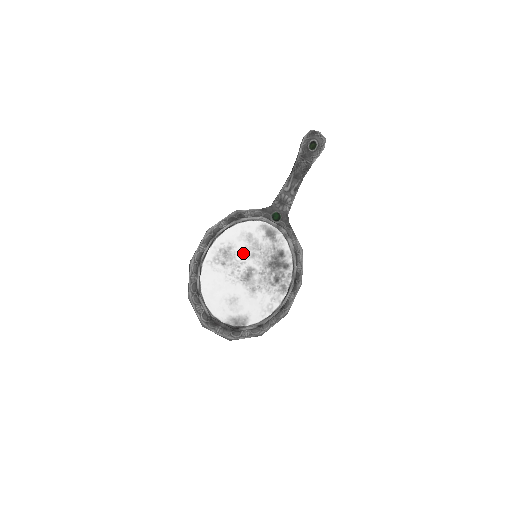
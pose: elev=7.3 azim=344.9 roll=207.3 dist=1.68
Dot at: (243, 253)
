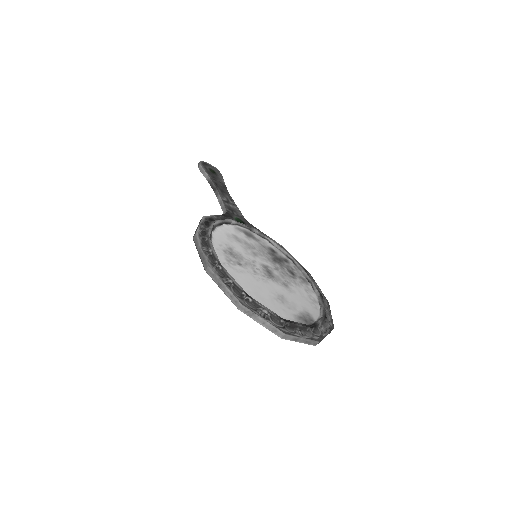
Dot at: (245, 253)
